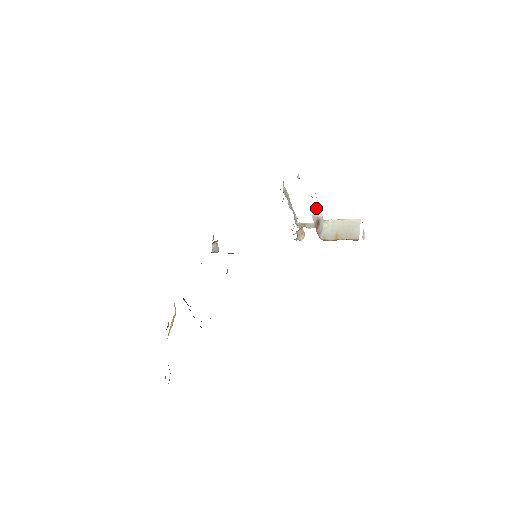
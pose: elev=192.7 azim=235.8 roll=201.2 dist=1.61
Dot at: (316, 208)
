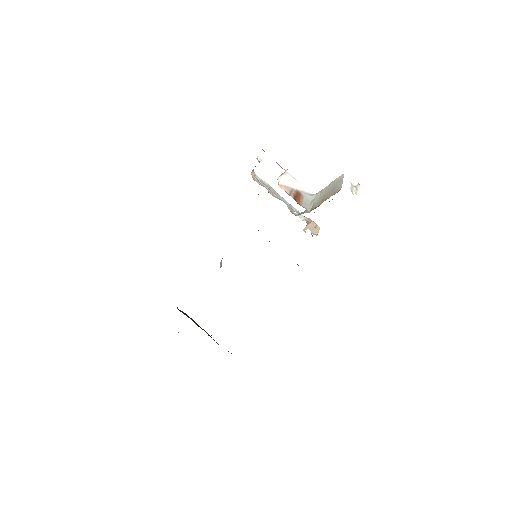
Dot at: (284, 178)
